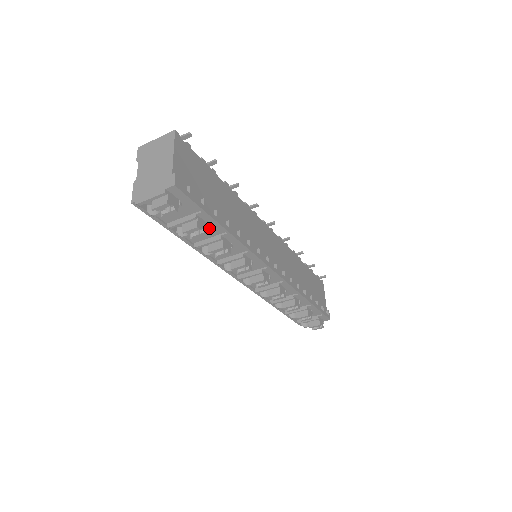
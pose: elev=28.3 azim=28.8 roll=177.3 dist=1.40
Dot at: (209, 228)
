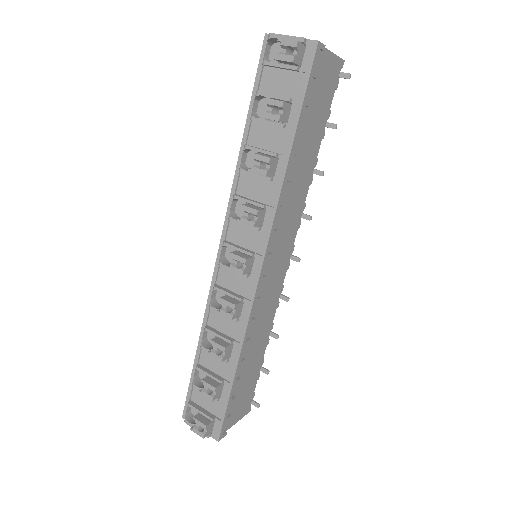
Dot at: (280, 135)
